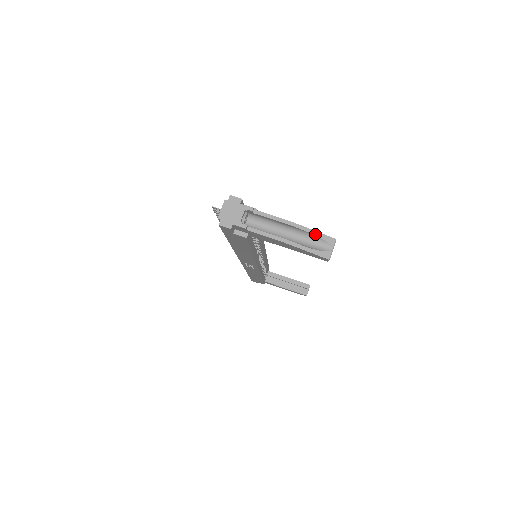
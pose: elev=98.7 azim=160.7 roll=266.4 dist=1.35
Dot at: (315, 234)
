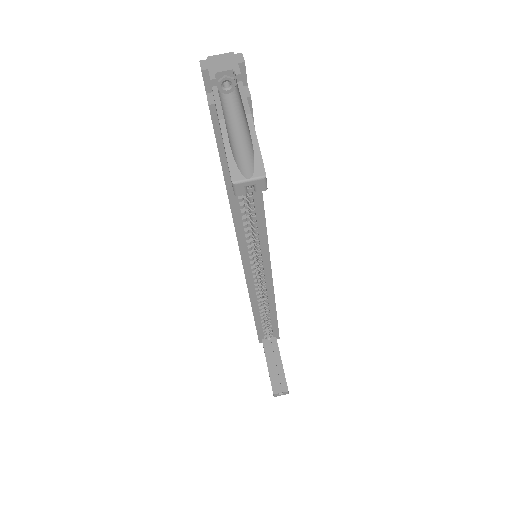
Dot at: (255, 148)
